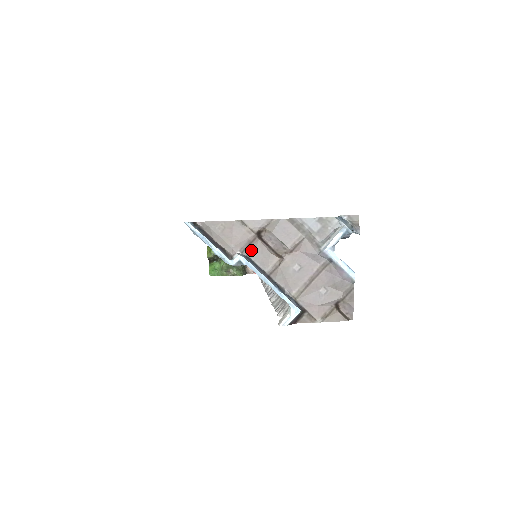
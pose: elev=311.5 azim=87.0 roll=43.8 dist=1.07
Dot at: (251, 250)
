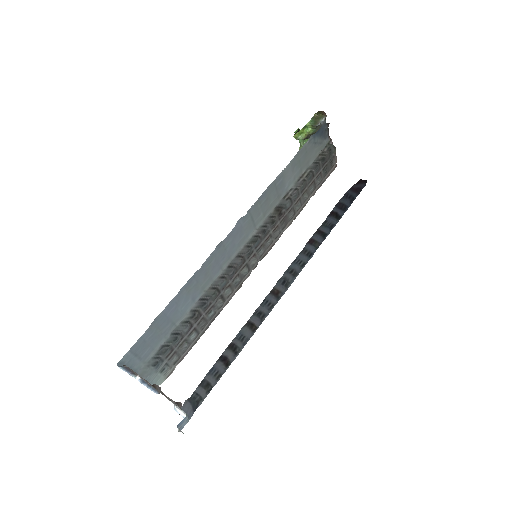
Dot at: (147, 381)
